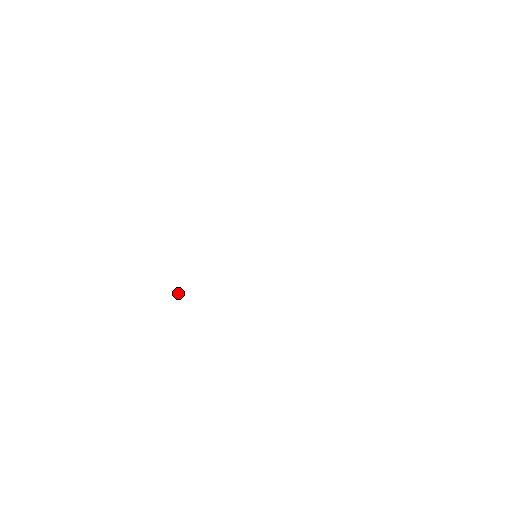
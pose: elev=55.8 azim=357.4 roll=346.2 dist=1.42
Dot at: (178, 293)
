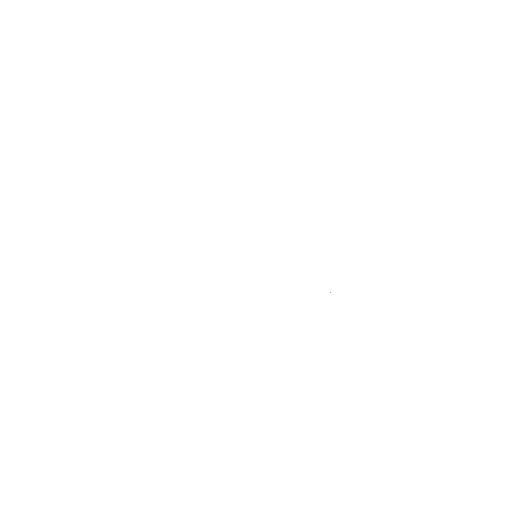
Dot at: occluded
